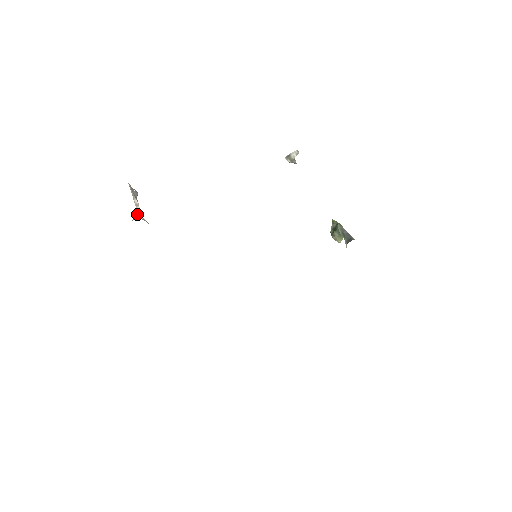
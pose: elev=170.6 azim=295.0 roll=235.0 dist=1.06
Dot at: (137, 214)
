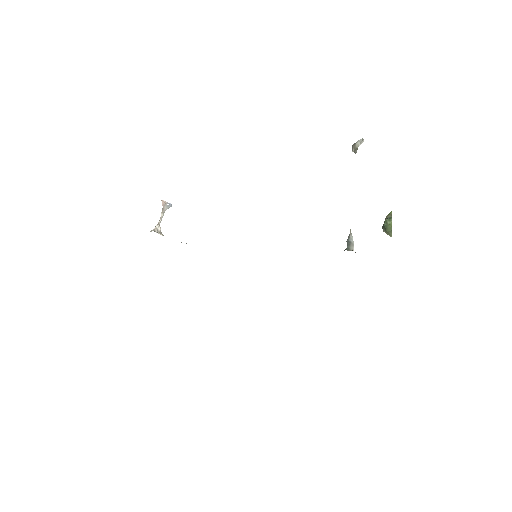
Dot at: (155, 227)
